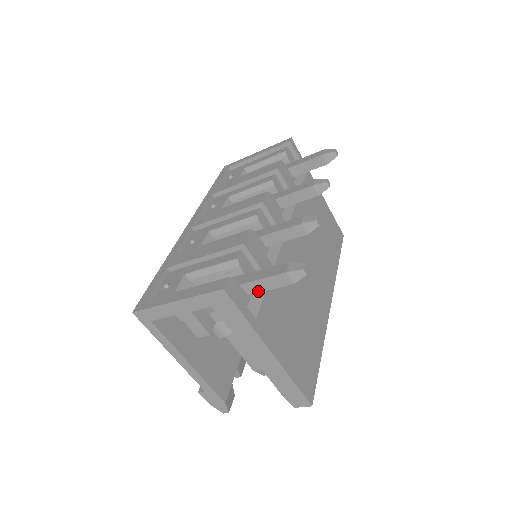
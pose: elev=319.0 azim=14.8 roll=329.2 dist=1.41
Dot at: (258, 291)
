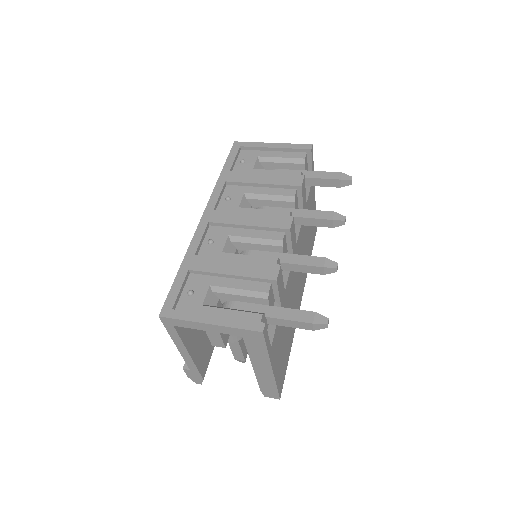
Dot at: (279, 325)
